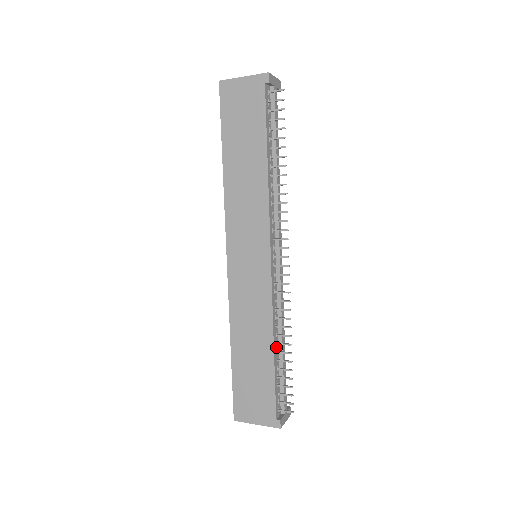
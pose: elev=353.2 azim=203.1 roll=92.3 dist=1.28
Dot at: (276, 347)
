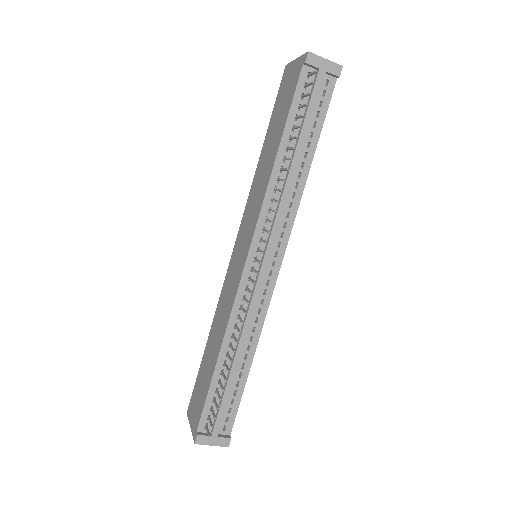
Dot at: (226, 357)
